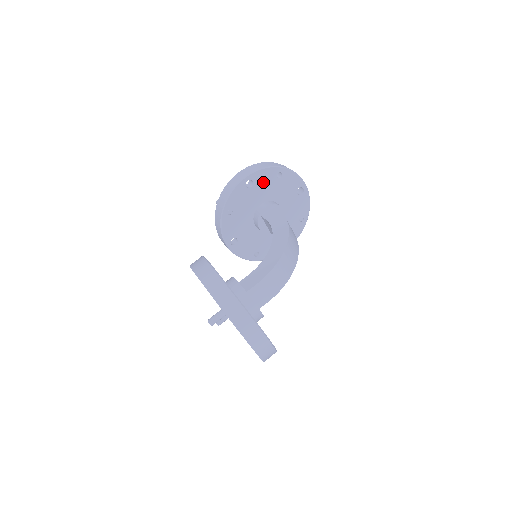
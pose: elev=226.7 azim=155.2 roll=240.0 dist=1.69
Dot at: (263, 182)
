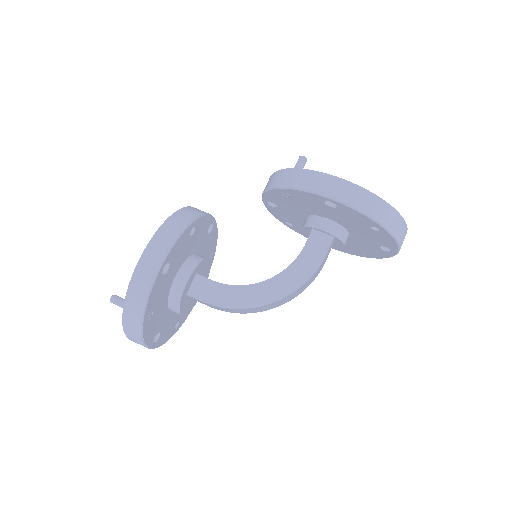
Dot at: (350, 216)
